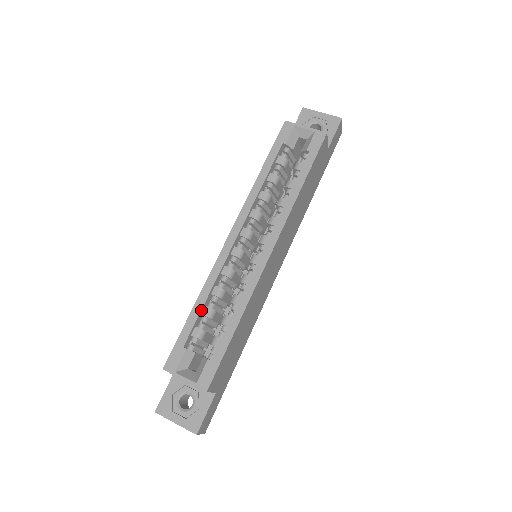
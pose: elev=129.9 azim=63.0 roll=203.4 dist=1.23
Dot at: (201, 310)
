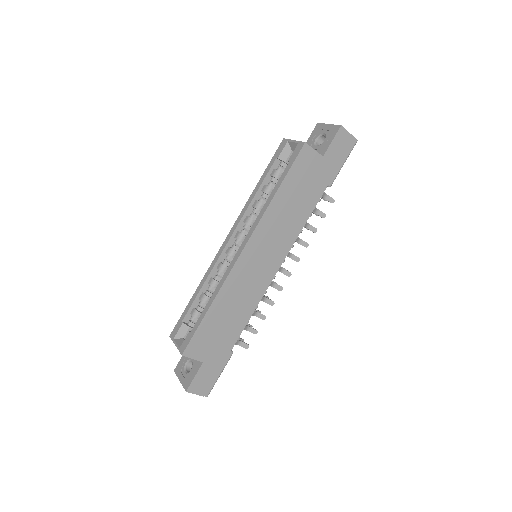
Dot at: (197, 295)
